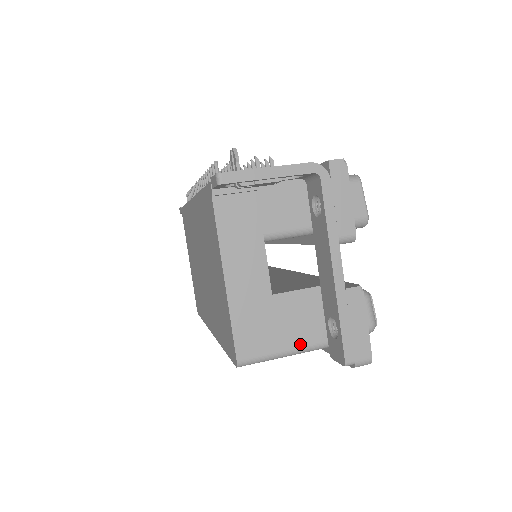
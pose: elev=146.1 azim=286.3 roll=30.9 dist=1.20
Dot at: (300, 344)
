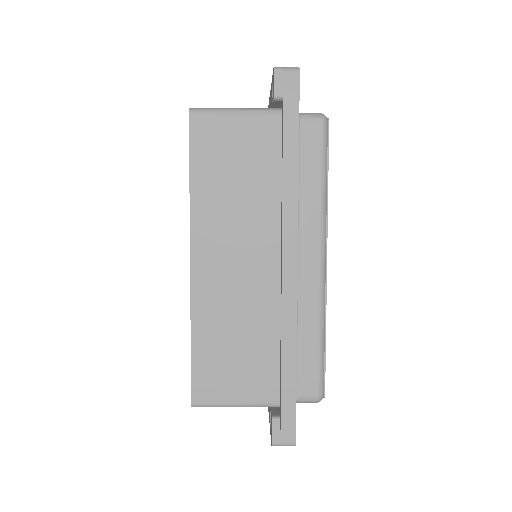
Dot at: (248, 109)
